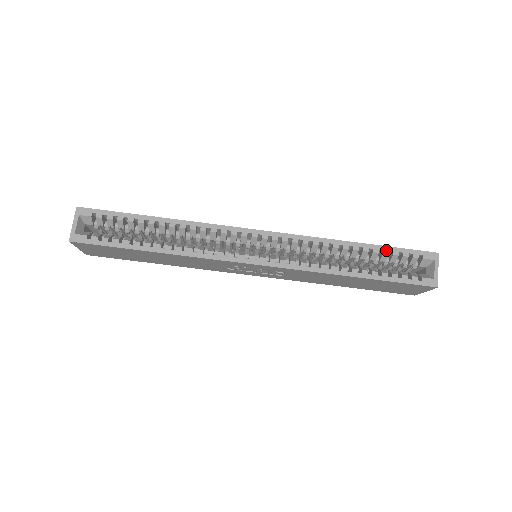
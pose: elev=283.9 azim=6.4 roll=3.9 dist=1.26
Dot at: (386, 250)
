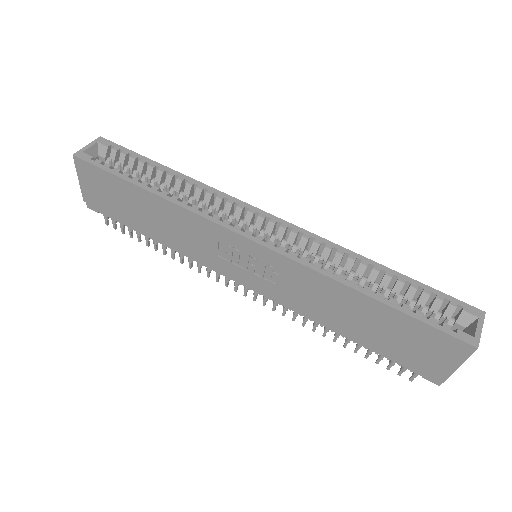
Dot at: (415, 284)
